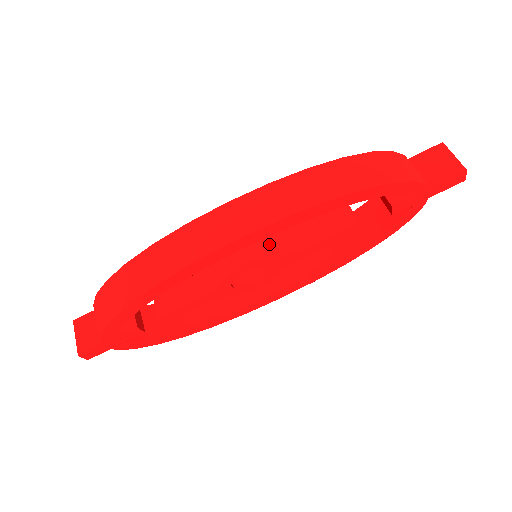
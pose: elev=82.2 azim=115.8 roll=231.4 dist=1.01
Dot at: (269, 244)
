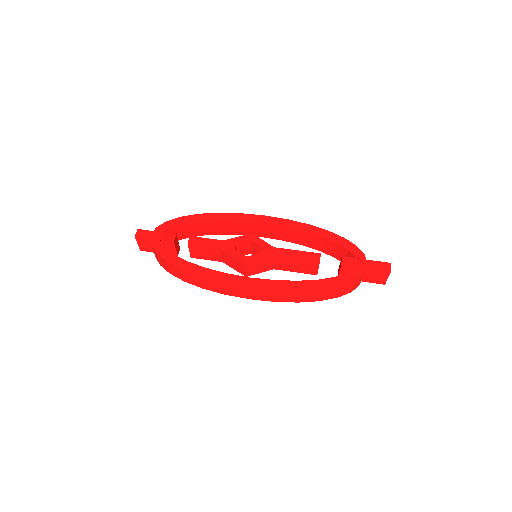
Dot at: occluded
